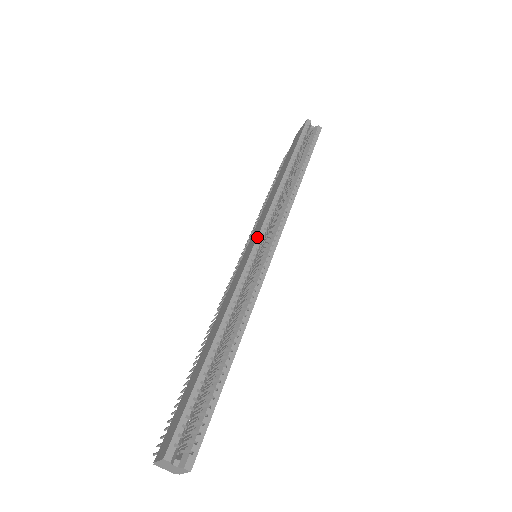
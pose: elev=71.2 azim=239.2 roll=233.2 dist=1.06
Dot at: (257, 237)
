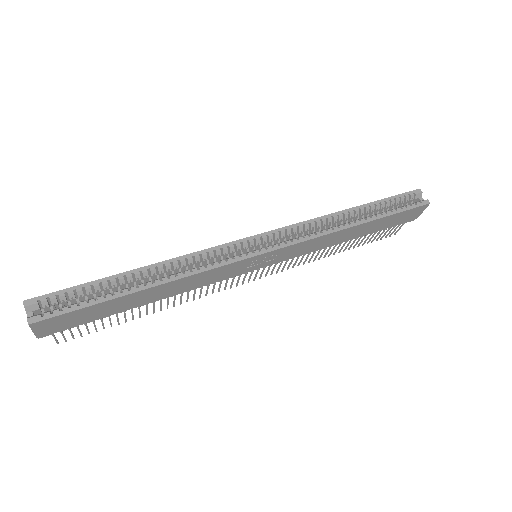
Dot at: (259, 234)
